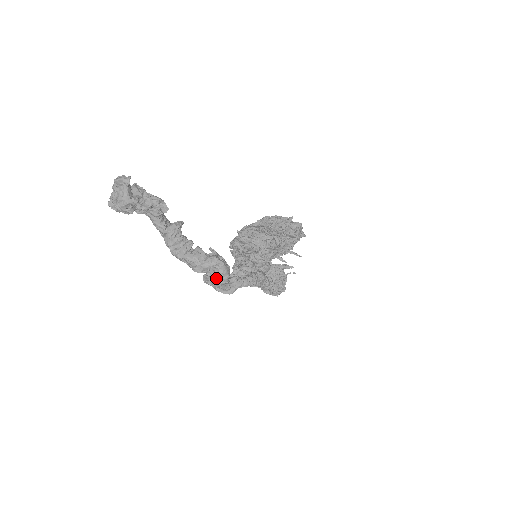
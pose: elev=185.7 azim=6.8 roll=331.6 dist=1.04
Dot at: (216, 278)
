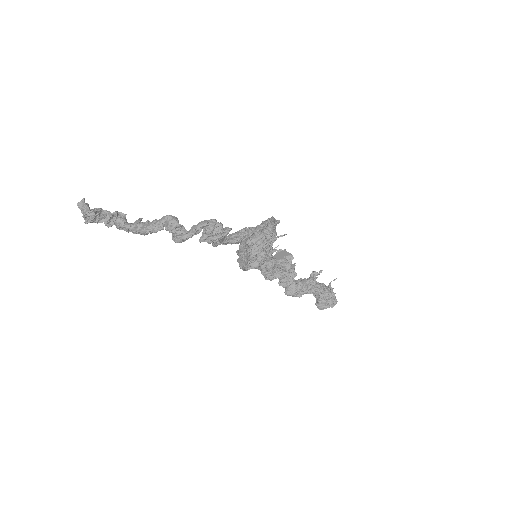
Dot at: (171, 227)
